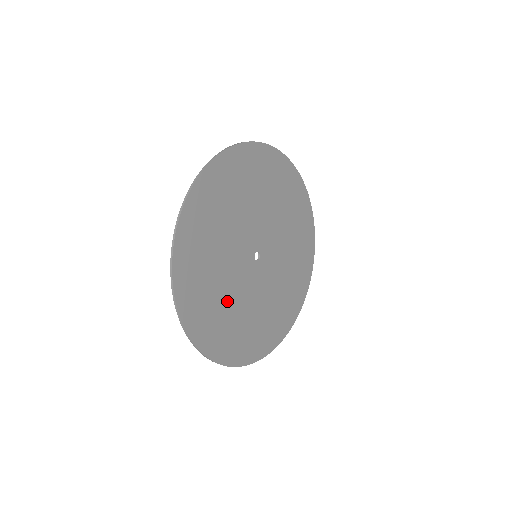
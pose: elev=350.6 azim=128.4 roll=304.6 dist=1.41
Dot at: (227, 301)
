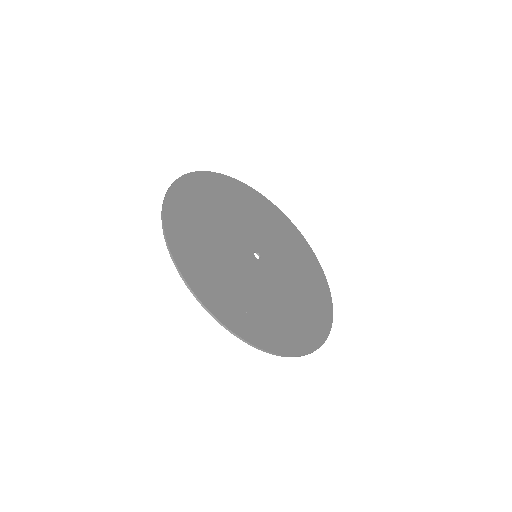
Dot at: (230, 276)
